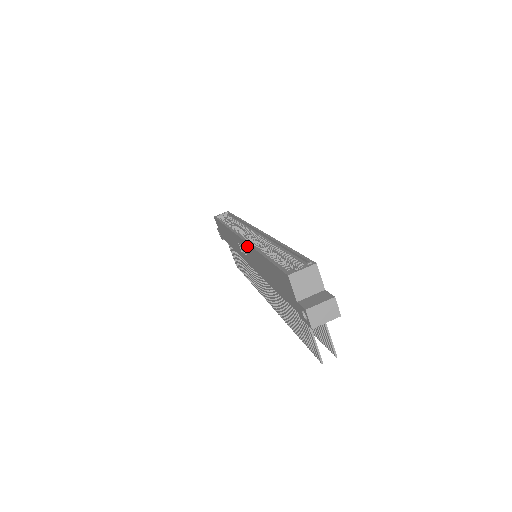
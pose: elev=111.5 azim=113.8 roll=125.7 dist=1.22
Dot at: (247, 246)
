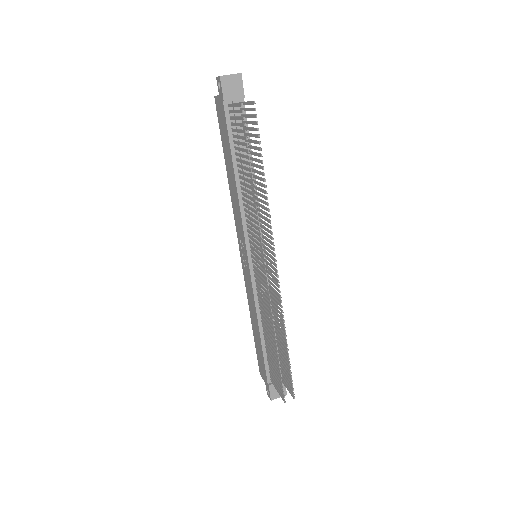
Dot at: (235, 219)
